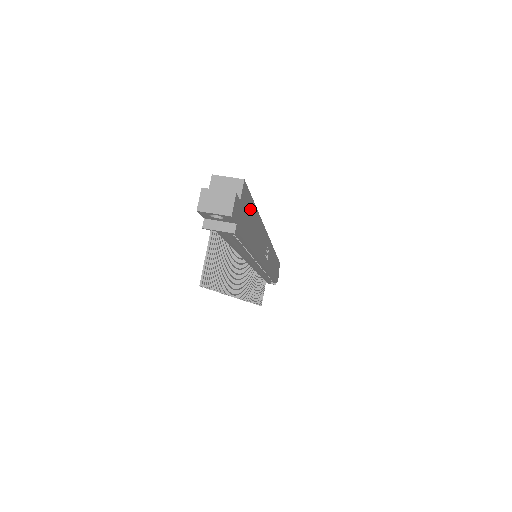
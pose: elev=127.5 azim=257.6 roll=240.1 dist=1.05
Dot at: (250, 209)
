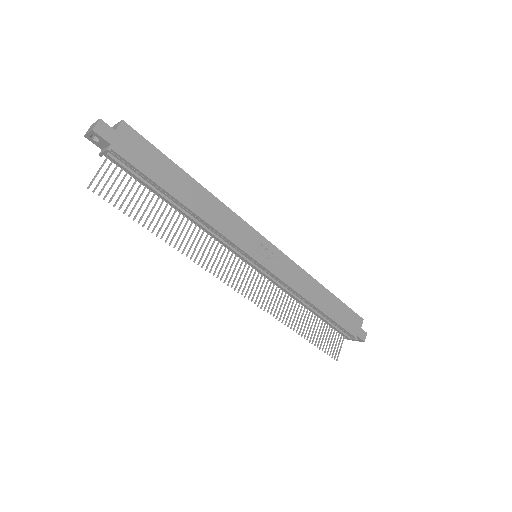
Dot at: (156, 156)
